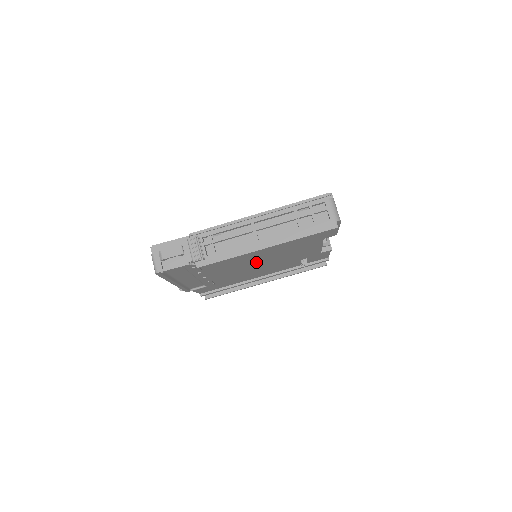
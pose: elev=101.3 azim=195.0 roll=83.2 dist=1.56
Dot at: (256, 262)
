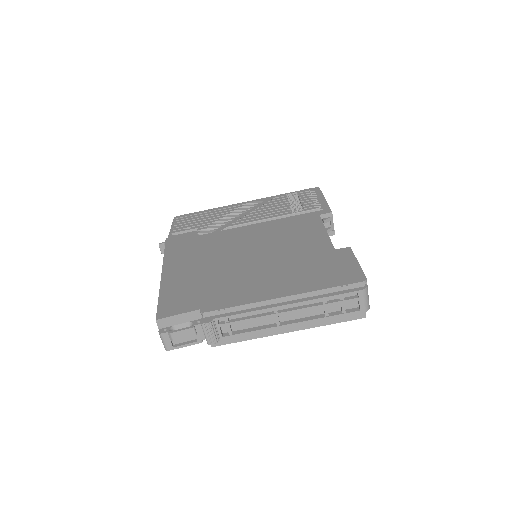
Dot at: occluded
